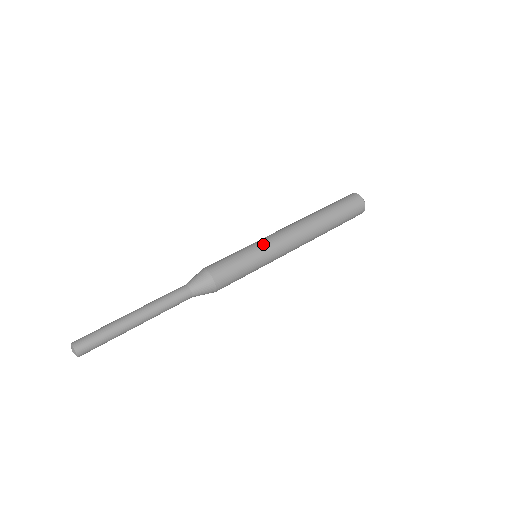
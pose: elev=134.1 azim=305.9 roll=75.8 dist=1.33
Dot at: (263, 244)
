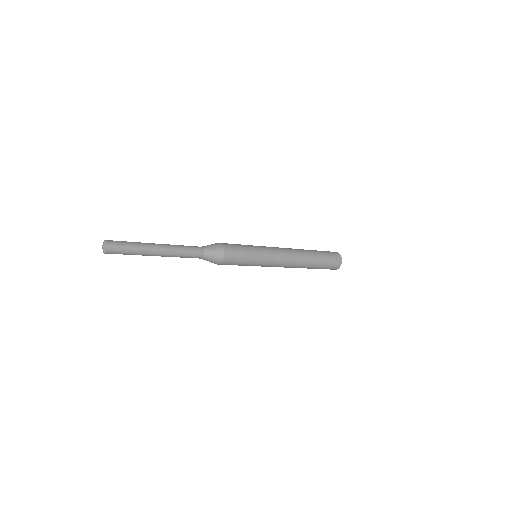
Dot at: occluded
